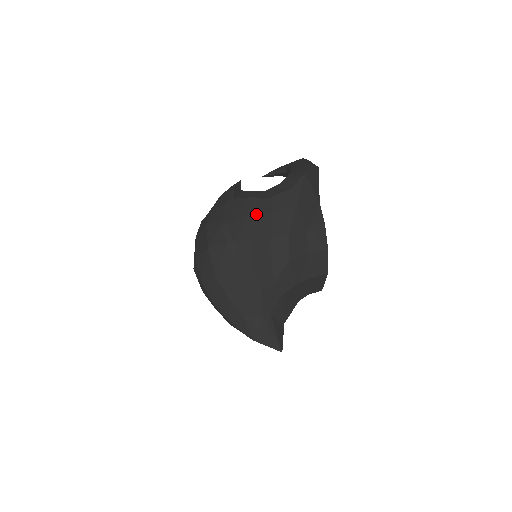
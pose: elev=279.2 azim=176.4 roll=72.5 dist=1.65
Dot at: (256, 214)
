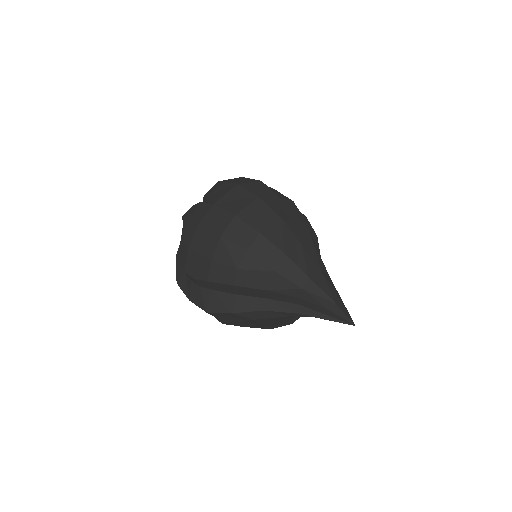
Dot at: occluded
